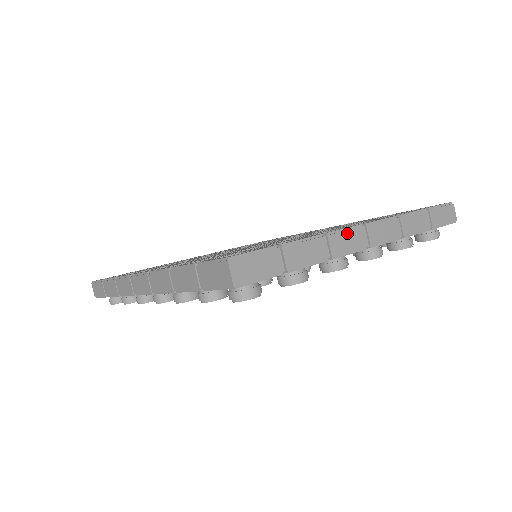
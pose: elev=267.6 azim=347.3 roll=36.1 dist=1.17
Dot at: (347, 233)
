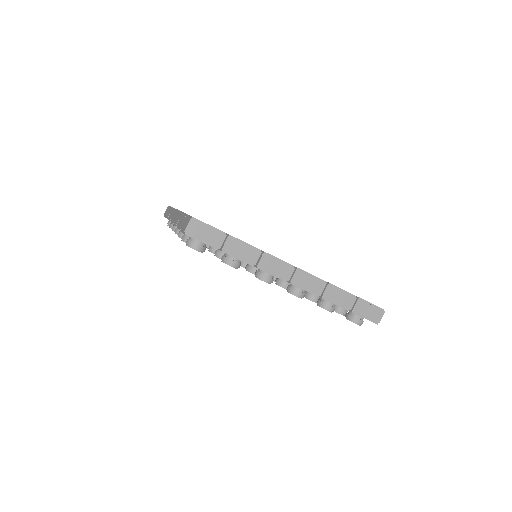
Dot at: (279, 262)
